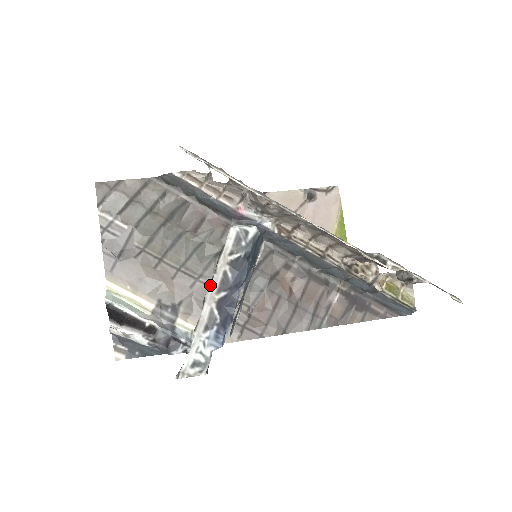
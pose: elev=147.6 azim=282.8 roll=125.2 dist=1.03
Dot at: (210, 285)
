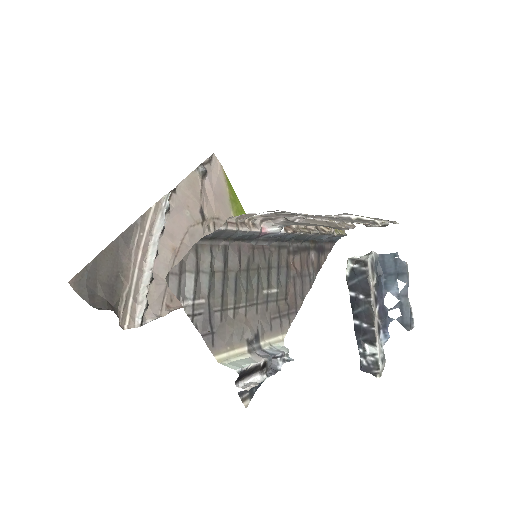
Dot at: (373, 308)
